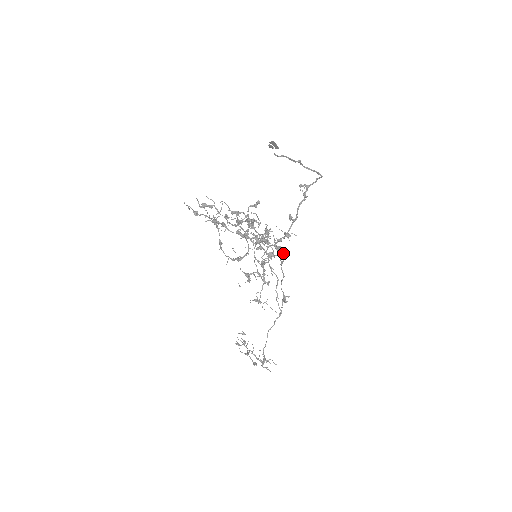
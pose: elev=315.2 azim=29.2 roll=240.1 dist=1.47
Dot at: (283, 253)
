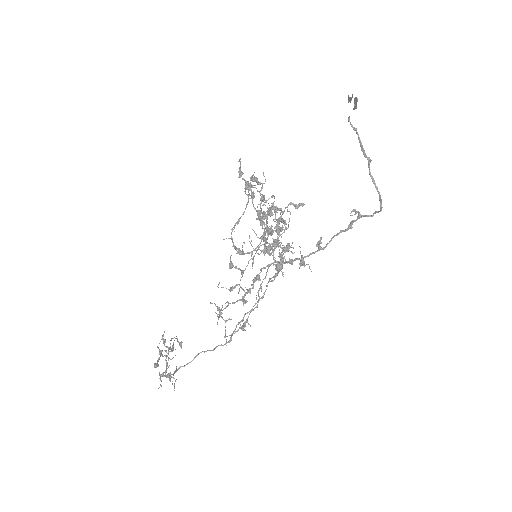
Dot at: (282, 268)
